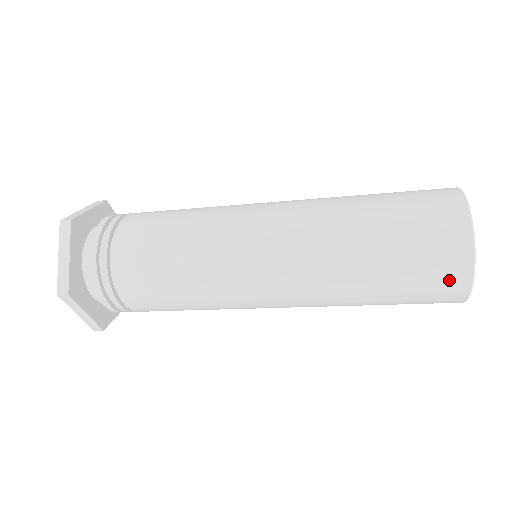
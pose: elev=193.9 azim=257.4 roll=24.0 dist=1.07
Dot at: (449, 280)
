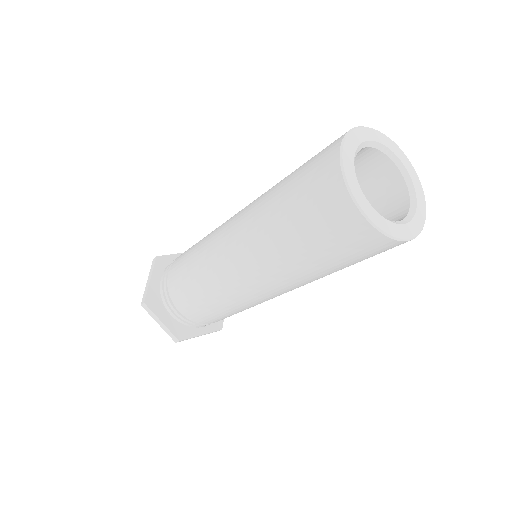
Dot at: (333, 205)
